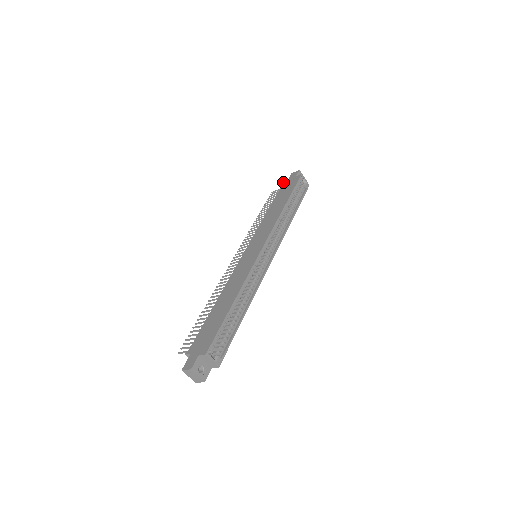
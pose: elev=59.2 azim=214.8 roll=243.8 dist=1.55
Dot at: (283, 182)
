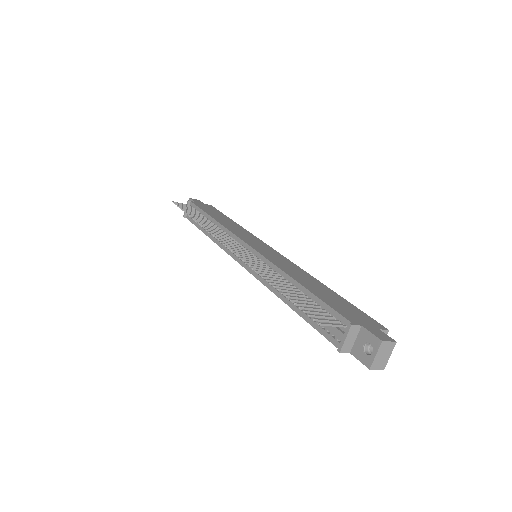
Dot at: occluded
